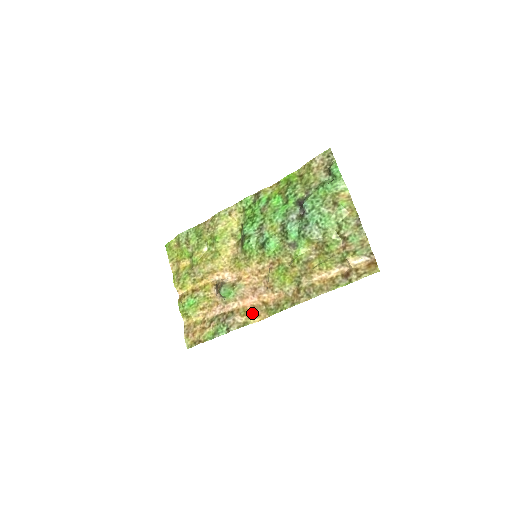
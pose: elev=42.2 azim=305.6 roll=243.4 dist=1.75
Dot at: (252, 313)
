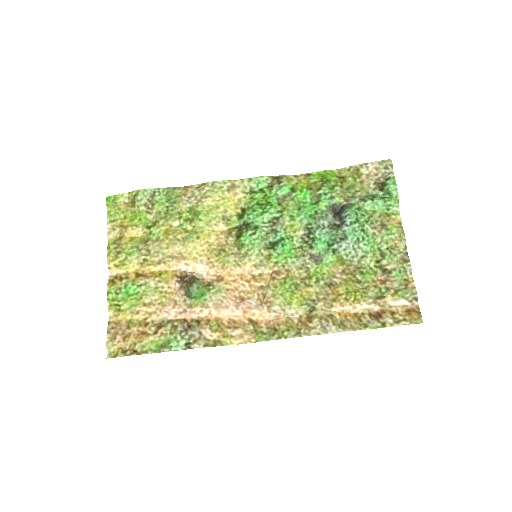
Dot at: (230, 330)
